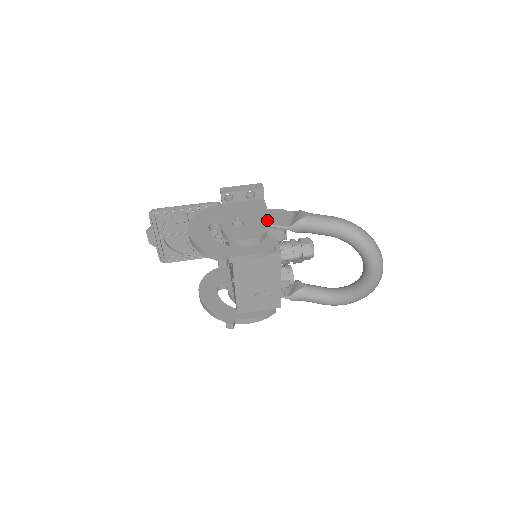
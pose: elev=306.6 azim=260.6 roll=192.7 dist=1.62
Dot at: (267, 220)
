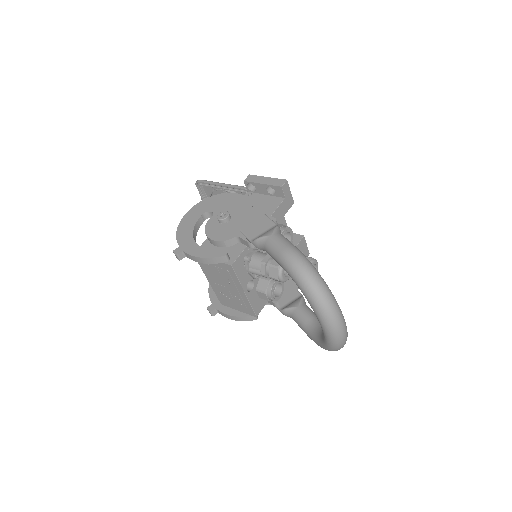
Dot at: (249, 225)
